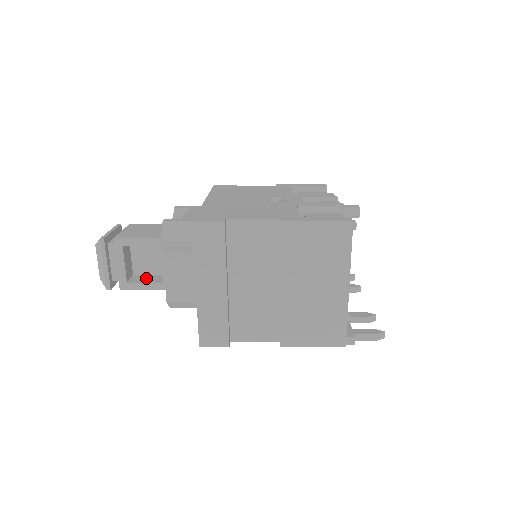
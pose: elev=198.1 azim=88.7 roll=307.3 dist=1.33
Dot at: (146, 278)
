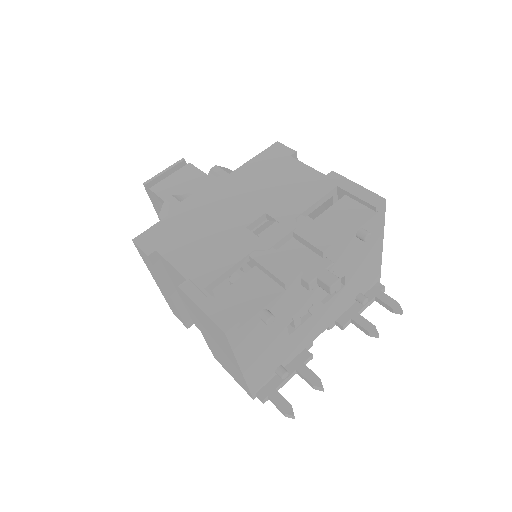
Dot at: occluded
